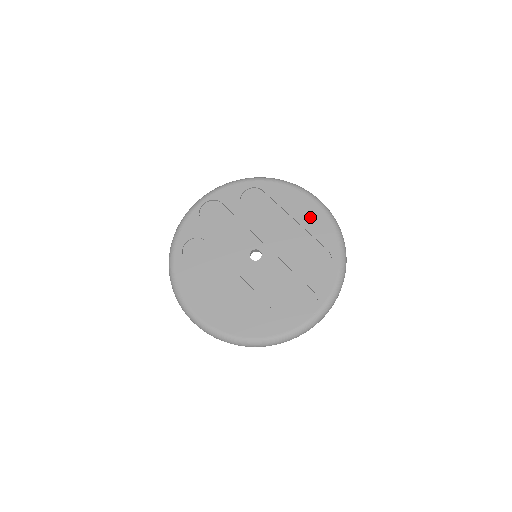
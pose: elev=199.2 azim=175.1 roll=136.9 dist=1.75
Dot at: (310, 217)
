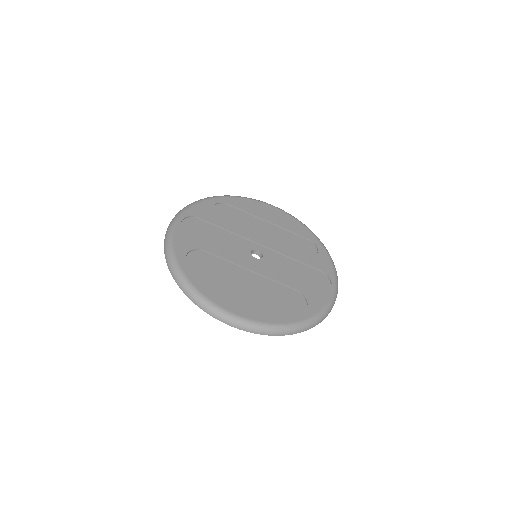
Dot at: (279, 218)
